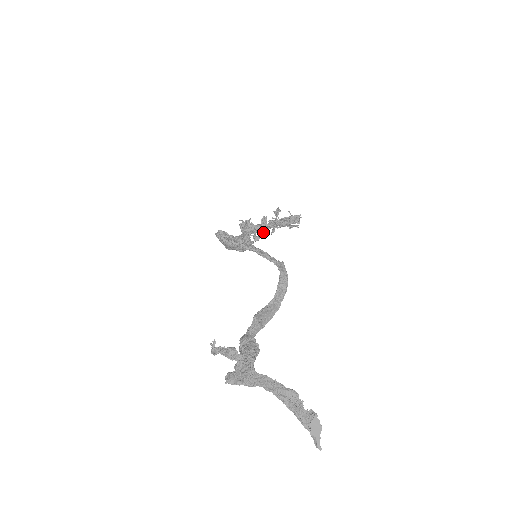
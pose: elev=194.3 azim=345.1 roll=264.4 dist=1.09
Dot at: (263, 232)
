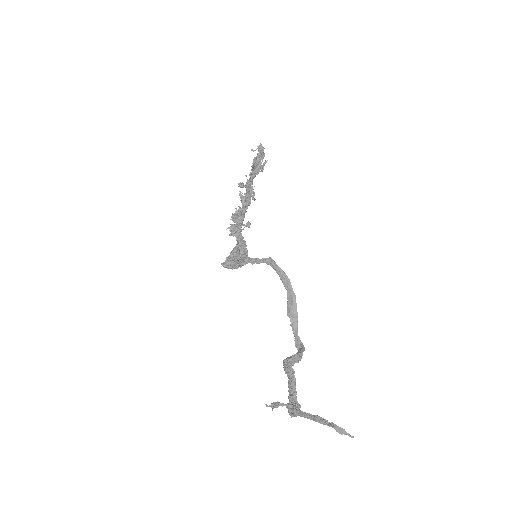
Dot at: (249, 202)
